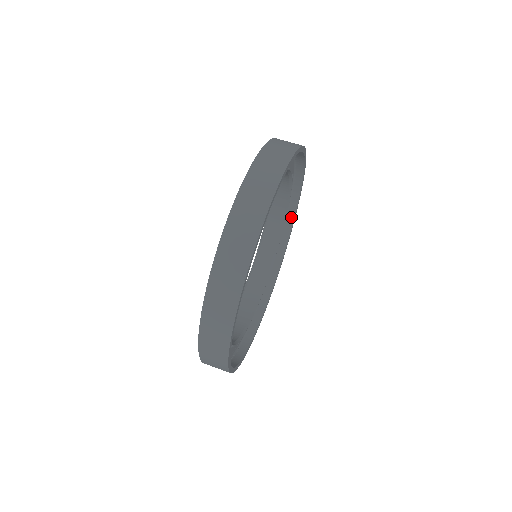
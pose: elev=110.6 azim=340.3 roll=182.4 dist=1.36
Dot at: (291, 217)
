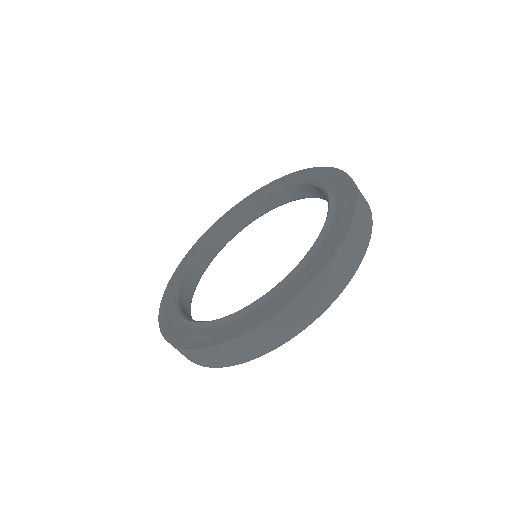
Dot at: occluded
